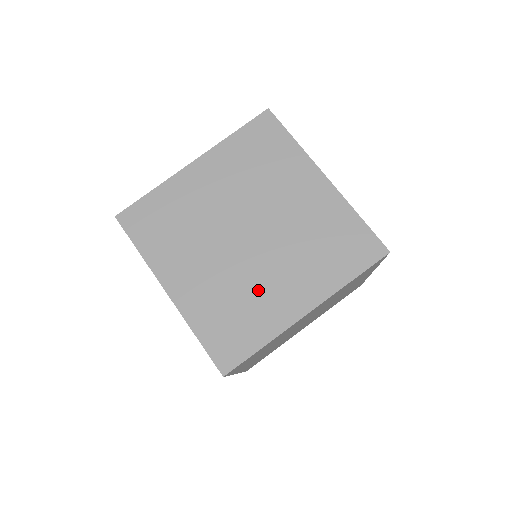
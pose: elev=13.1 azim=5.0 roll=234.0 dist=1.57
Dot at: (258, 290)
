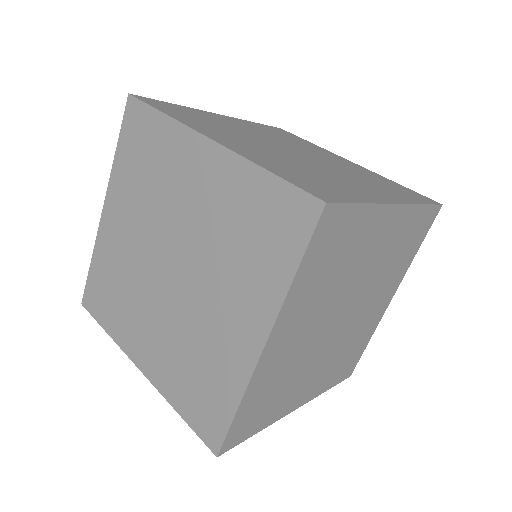
Dot at: (205, 335)
